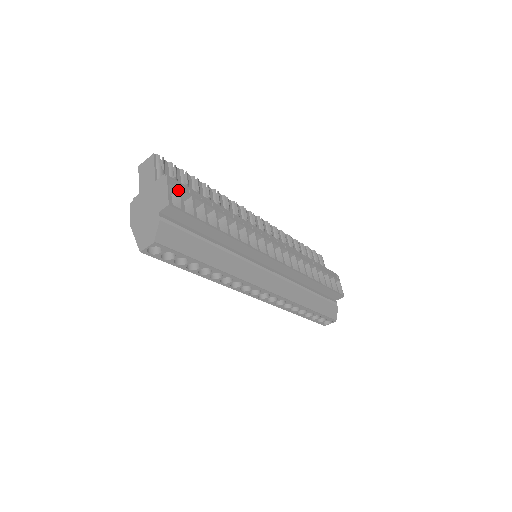
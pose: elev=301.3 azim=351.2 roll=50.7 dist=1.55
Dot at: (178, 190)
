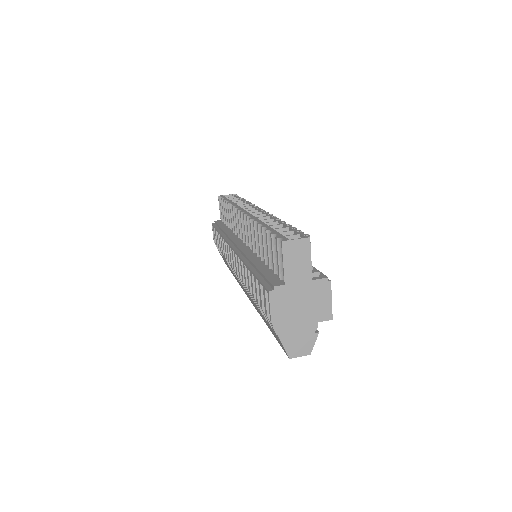
Dot at: occluded
